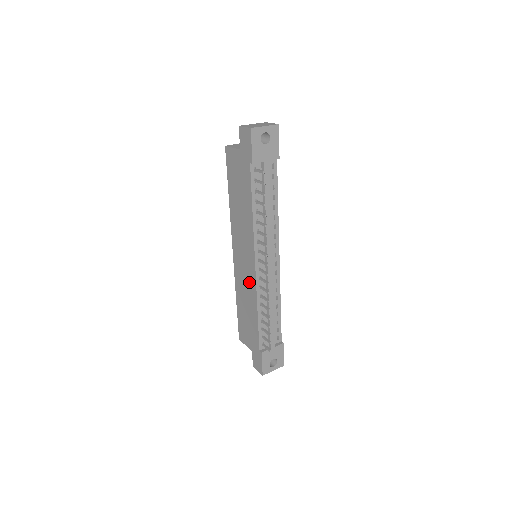
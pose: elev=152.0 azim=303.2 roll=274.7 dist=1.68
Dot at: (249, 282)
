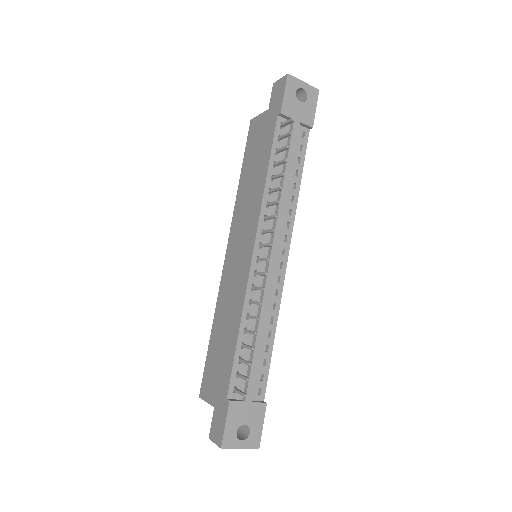
Dot at: (238, 283)
